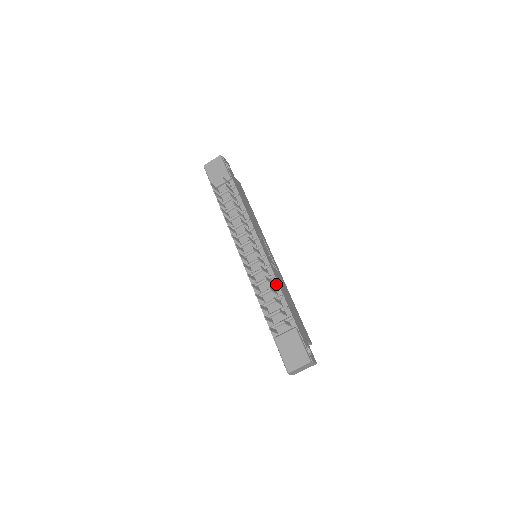
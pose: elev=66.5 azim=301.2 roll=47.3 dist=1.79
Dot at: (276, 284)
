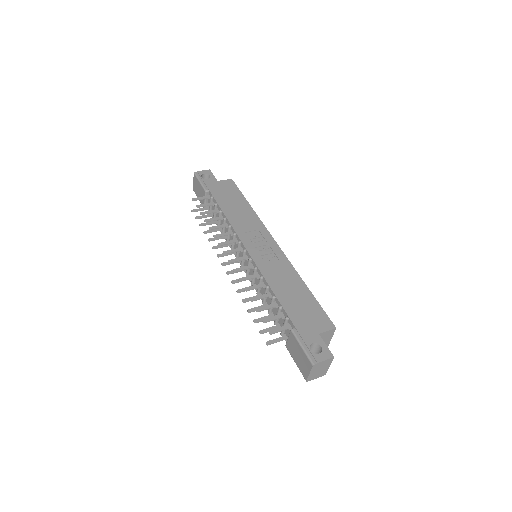
Dot at: (267, 285)
